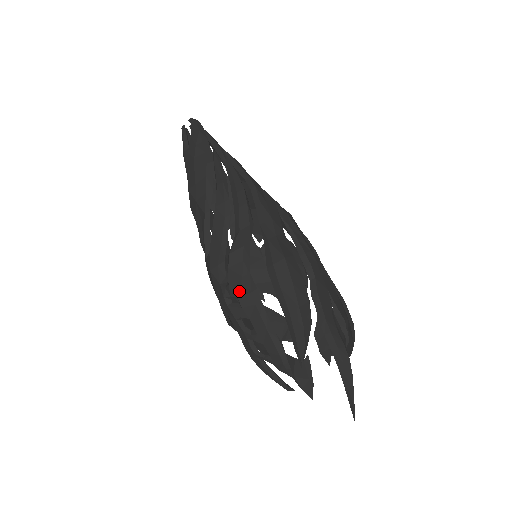
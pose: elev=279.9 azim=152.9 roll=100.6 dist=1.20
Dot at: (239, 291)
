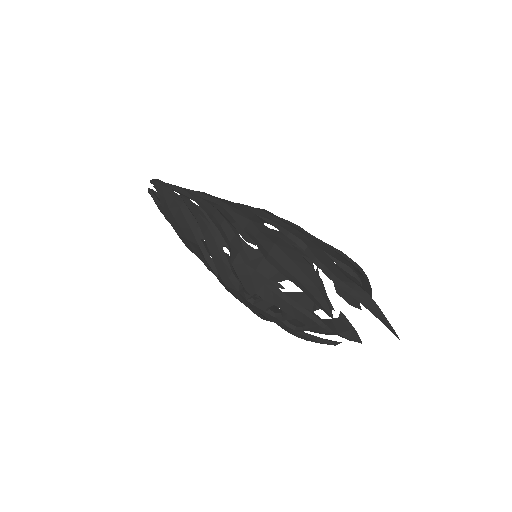
Dot at: (255, 288)
